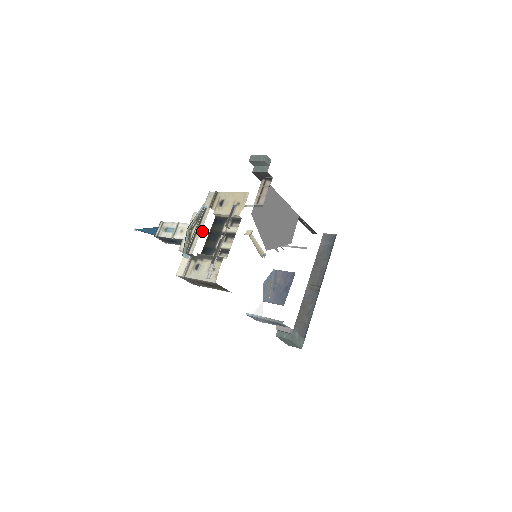
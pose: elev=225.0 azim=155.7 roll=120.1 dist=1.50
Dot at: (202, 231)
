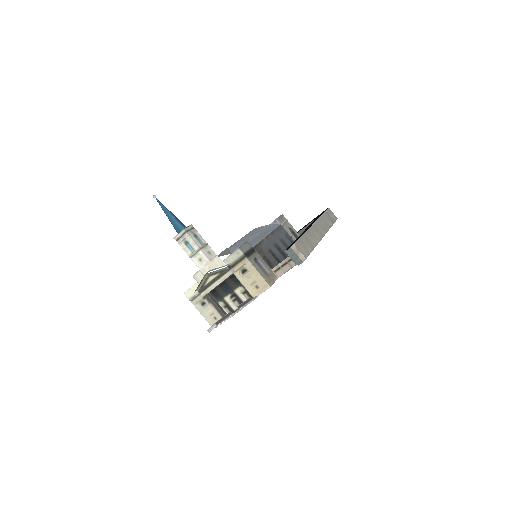
Dot at: occluded
